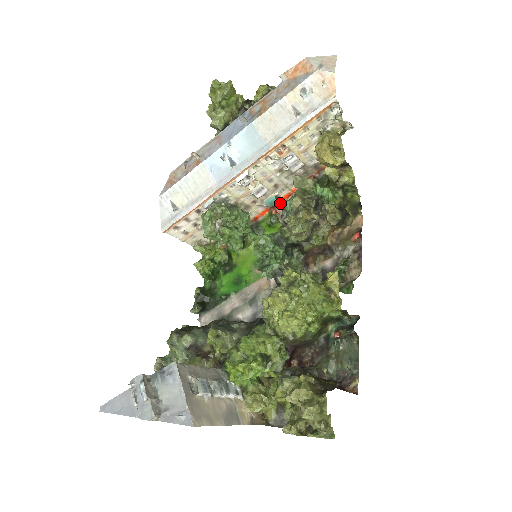
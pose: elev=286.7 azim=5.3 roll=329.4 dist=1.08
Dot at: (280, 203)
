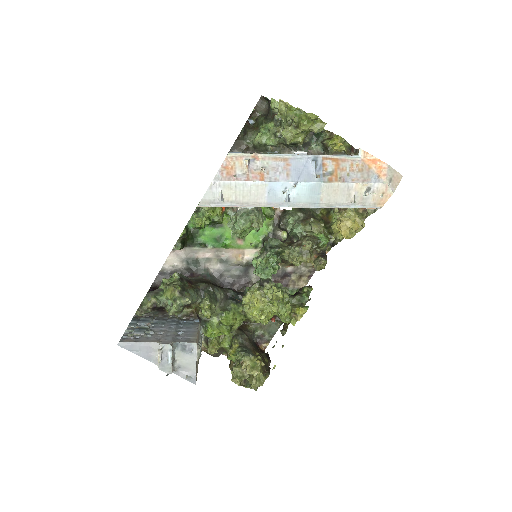
Dot at: occluded
